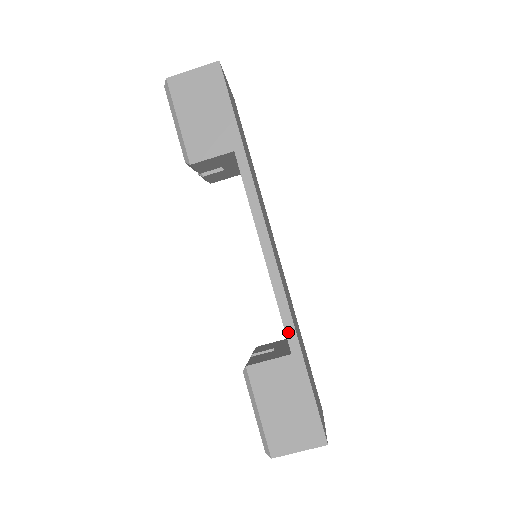
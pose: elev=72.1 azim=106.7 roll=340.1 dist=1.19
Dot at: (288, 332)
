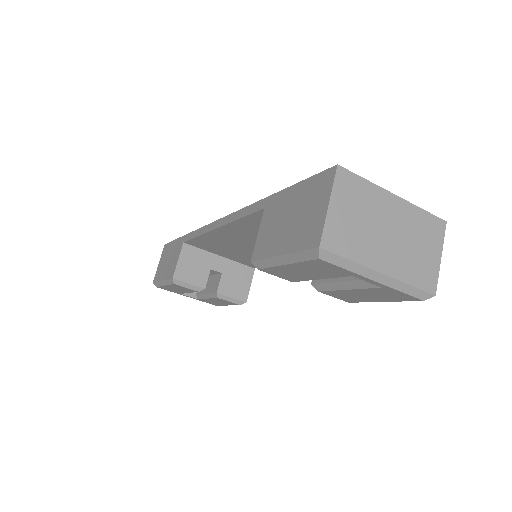
Dot at: (253, 210)
